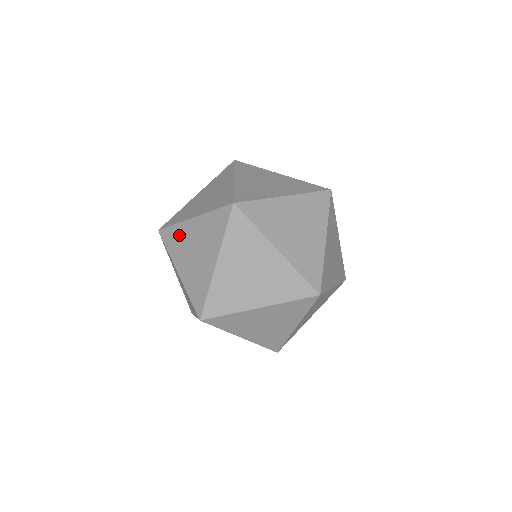
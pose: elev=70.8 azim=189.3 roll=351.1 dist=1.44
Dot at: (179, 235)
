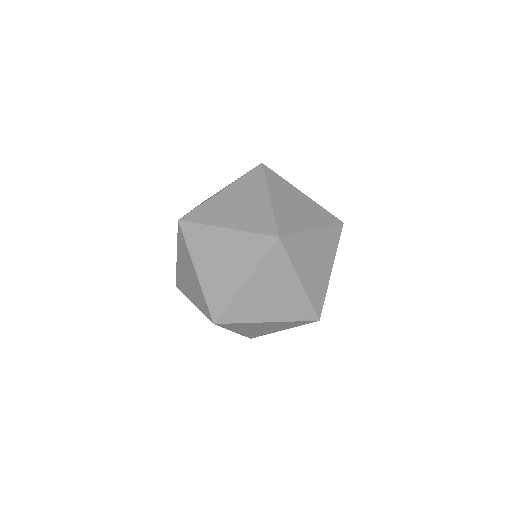
Dot at: occluded
